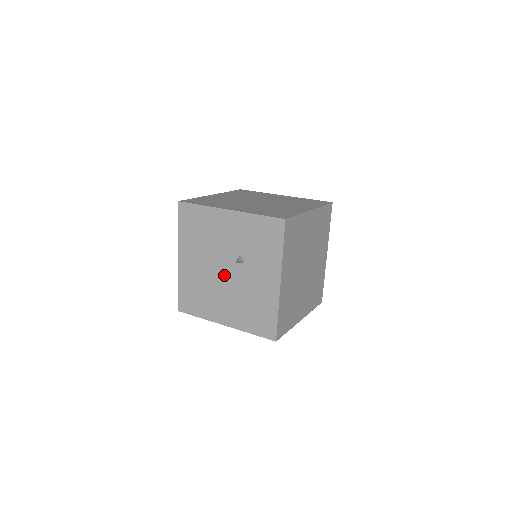
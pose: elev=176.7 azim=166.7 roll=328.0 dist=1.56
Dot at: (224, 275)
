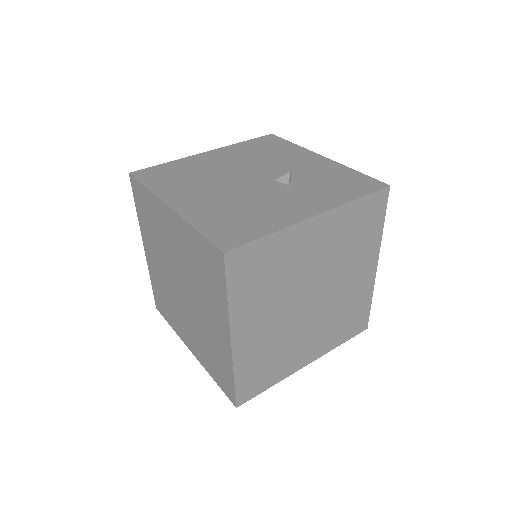
Dot at: (244, 180)
